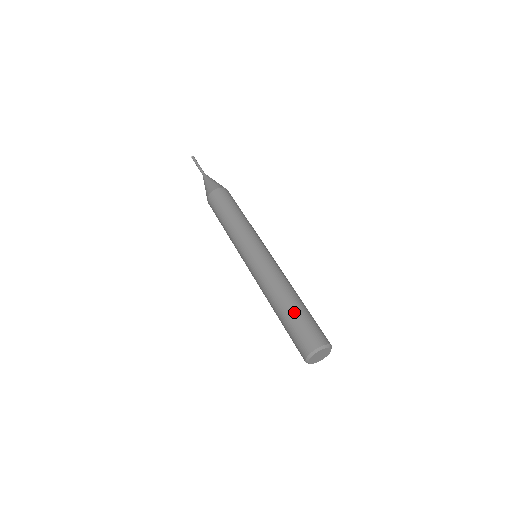
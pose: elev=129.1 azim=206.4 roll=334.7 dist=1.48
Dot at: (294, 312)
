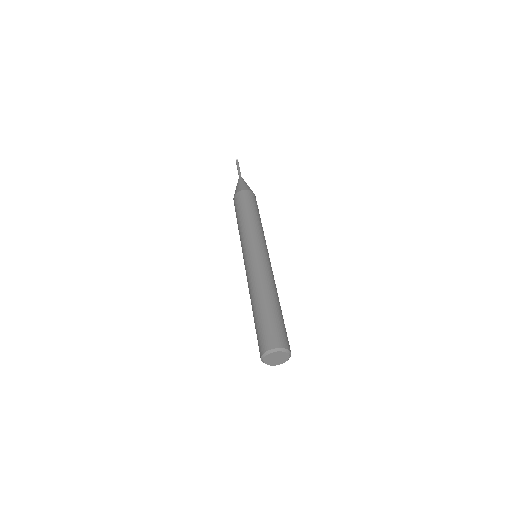
Dot at: (278, 311)
